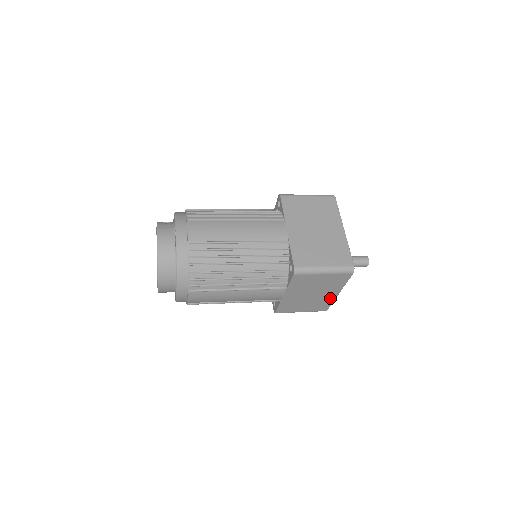
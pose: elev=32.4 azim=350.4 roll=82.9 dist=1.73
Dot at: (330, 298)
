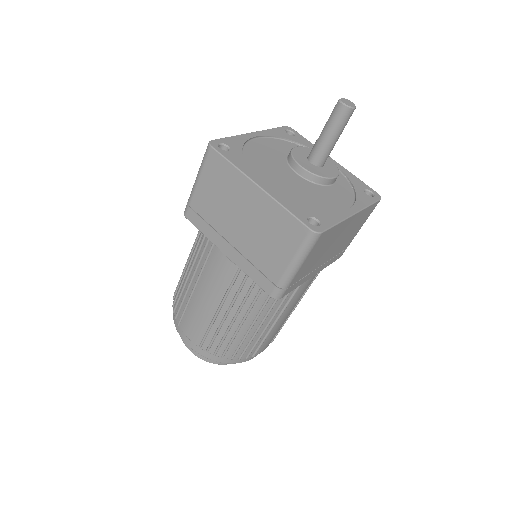
Dot at: (356, 217)
